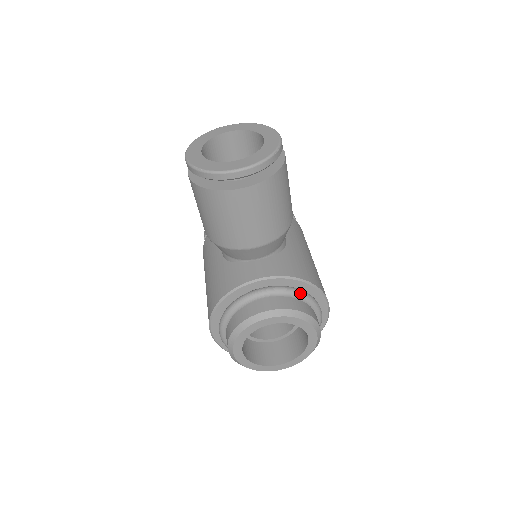
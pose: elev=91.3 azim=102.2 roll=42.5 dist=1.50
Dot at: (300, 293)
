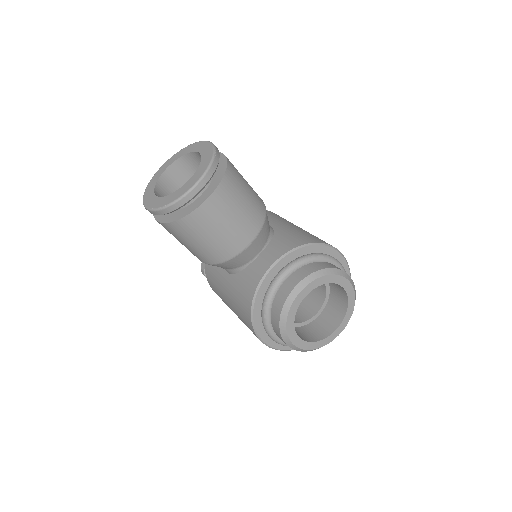
Dot at: (311, 256)
